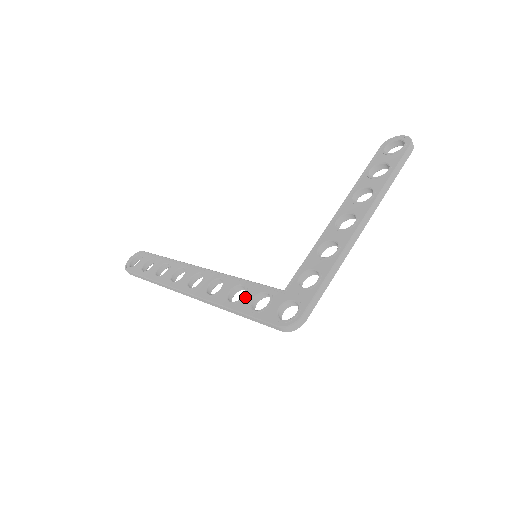
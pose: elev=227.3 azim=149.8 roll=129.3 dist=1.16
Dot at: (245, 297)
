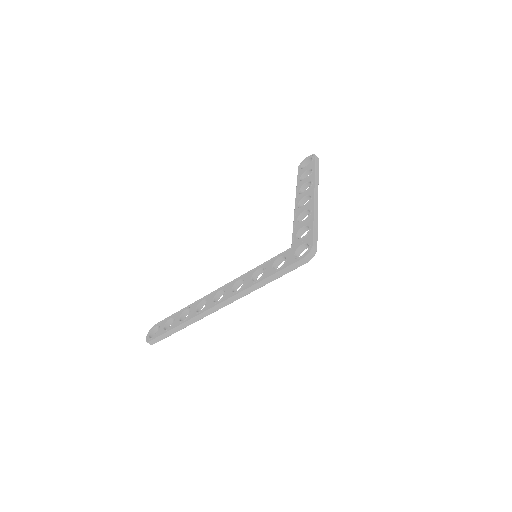
Dot at: (266, 270)
